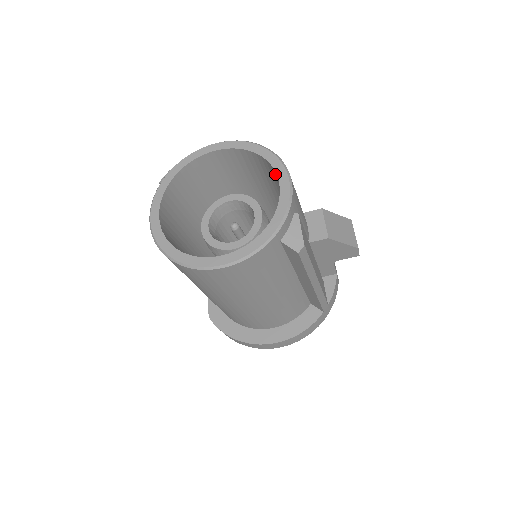
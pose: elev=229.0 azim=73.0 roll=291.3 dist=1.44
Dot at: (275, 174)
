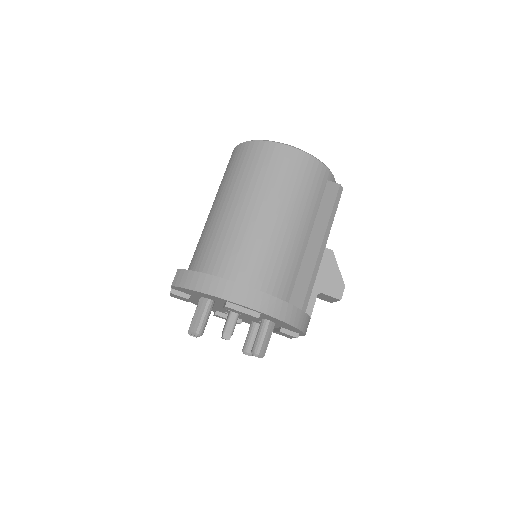
Dot at: occluded
